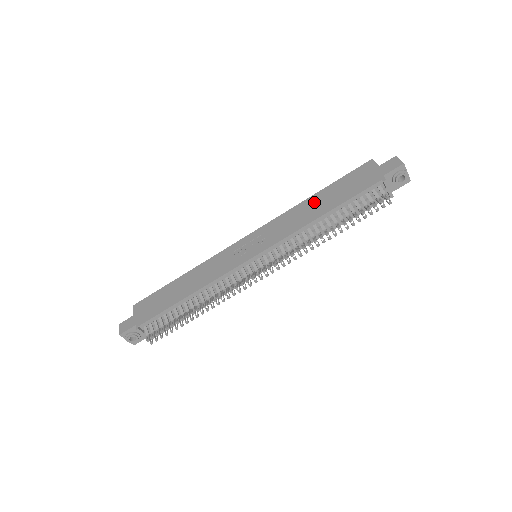
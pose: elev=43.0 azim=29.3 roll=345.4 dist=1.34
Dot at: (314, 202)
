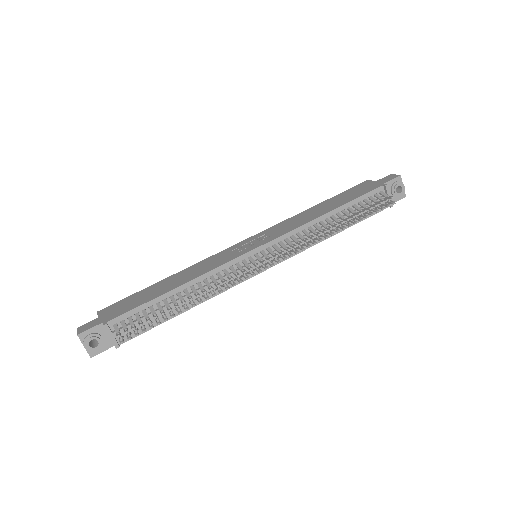
Dot at: (317, 208)
